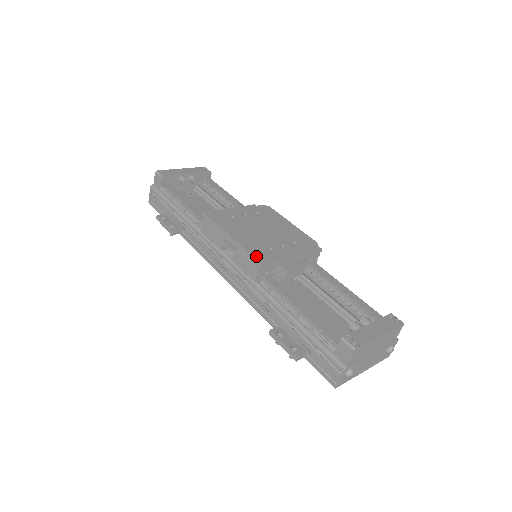
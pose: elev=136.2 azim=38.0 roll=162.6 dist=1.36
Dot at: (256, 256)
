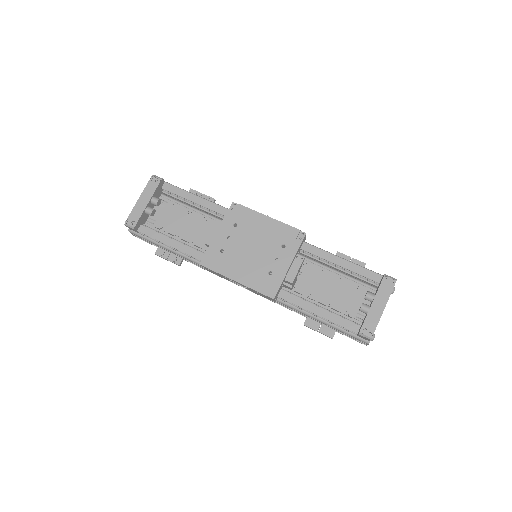
Dot at: (266, 293)
